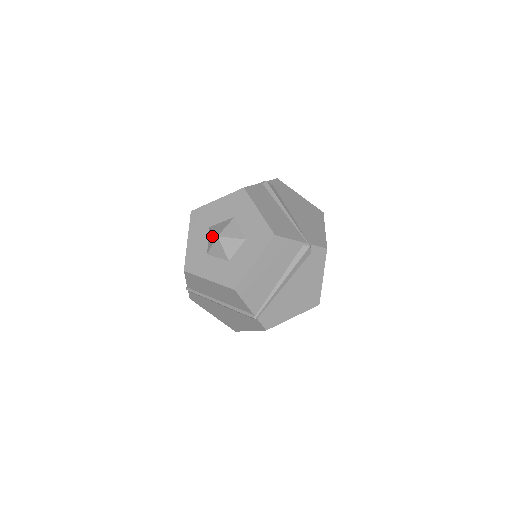
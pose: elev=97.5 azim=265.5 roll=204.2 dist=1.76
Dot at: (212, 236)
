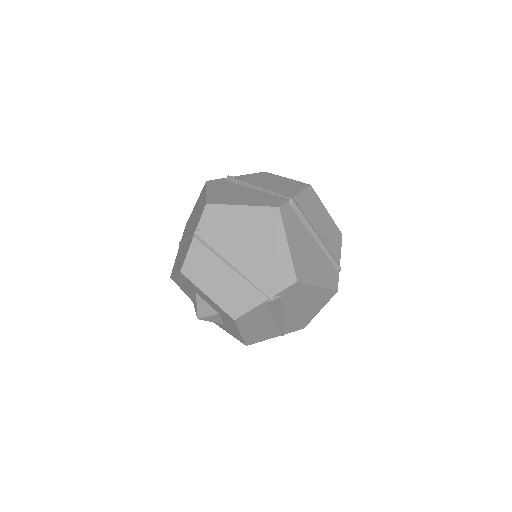
Dot at: (195, 305)
